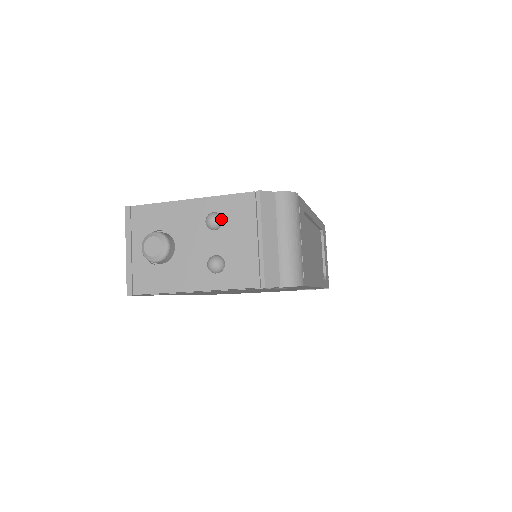
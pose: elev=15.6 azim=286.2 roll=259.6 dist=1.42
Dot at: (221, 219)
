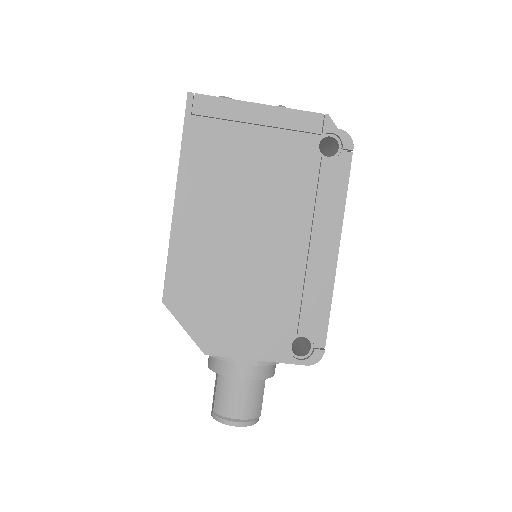
Dot at: occluded
